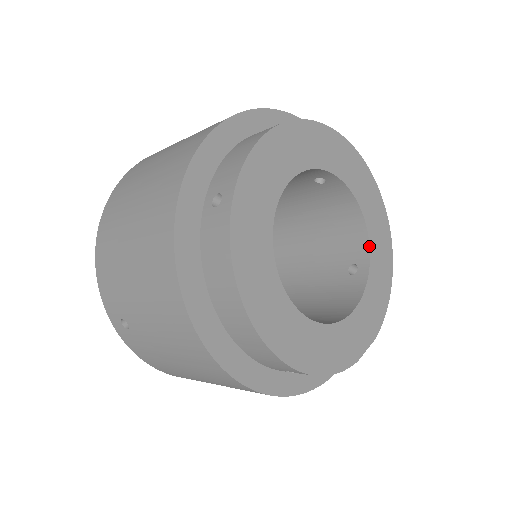
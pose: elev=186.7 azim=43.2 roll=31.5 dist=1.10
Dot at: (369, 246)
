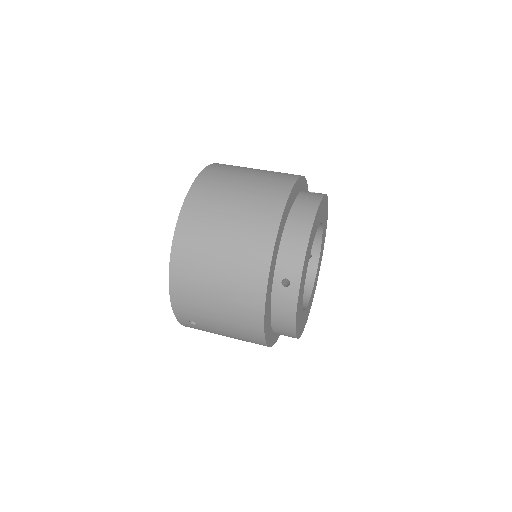
Dot at: (321, 246)
